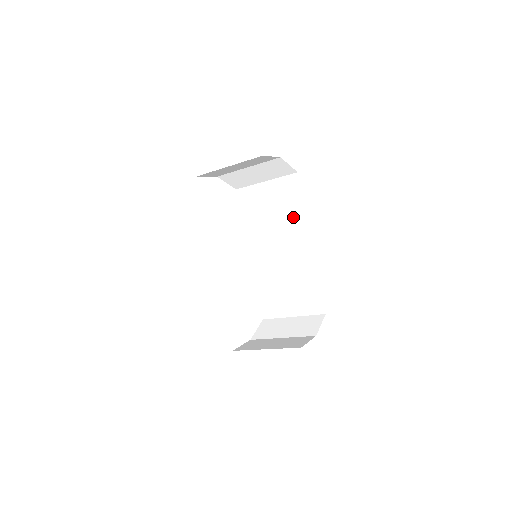
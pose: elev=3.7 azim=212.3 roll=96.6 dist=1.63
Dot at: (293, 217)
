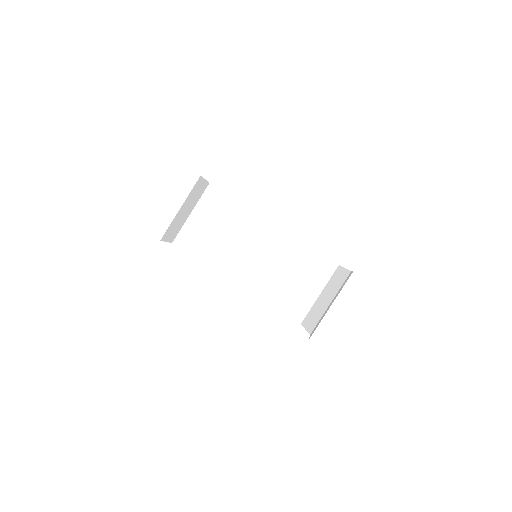
Dot at: (248, 240)
